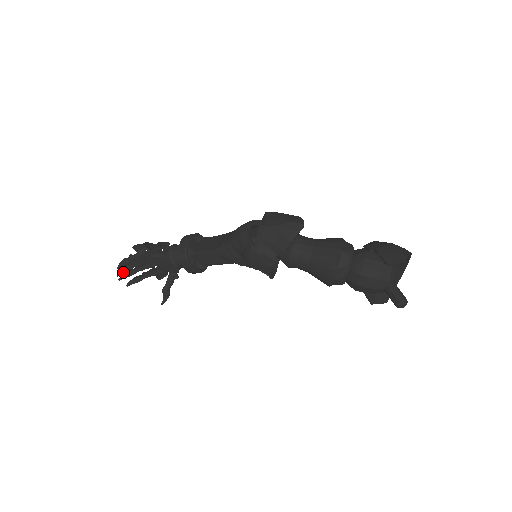
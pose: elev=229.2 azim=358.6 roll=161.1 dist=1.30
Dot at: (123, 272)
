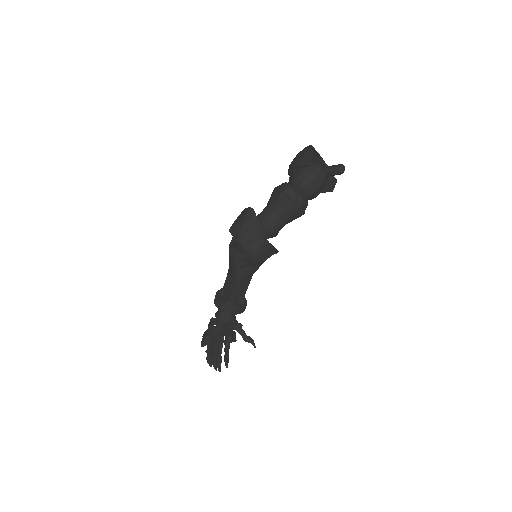
Dot at: (216, 365)
